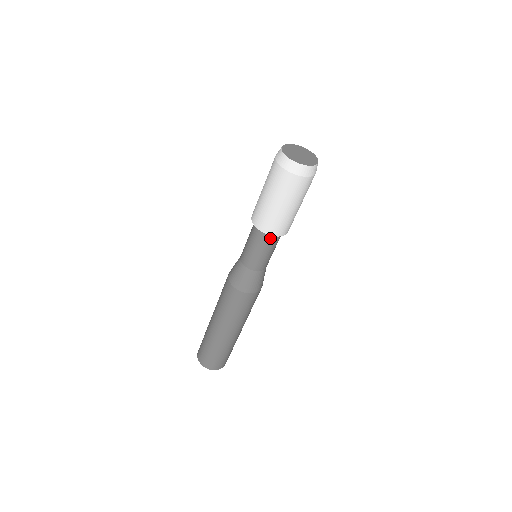
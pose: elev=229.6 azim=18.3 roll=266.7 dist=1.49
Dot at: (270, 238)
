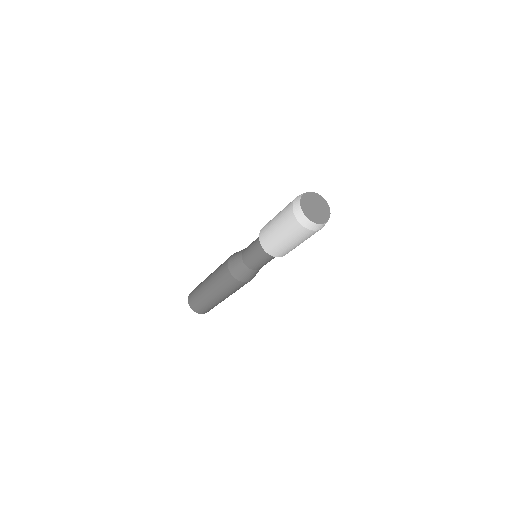
Dot at: occluded
